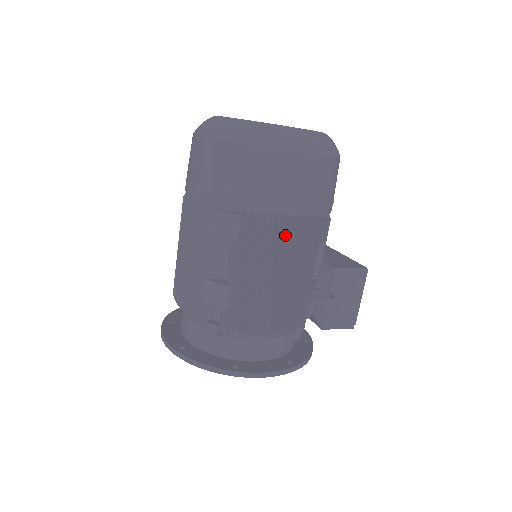
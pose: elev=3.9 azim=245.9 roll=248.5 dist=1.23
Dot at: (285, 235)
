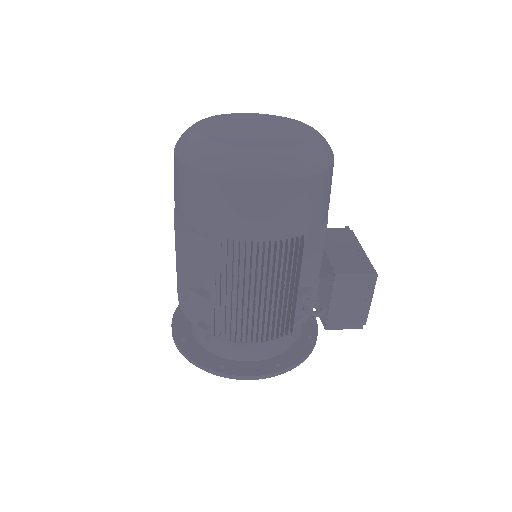
Dot at: (257, 258)
